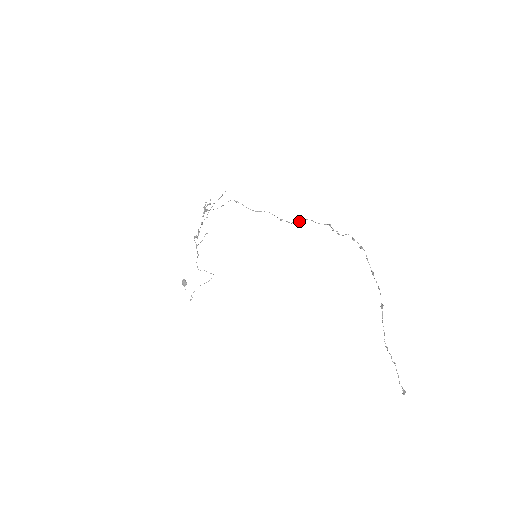
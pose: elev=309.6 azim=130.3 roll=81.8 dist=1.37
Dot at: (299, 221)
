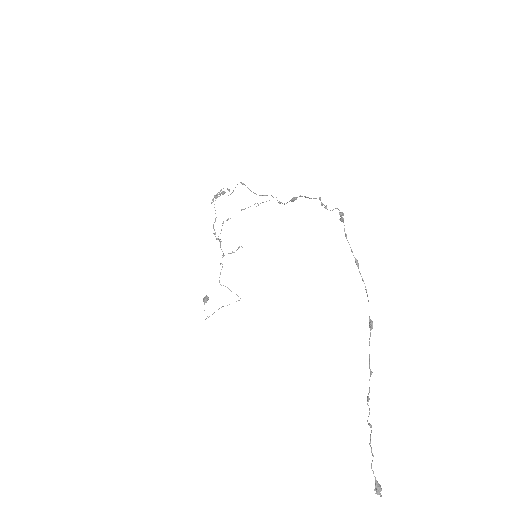
Dot at: occluded
